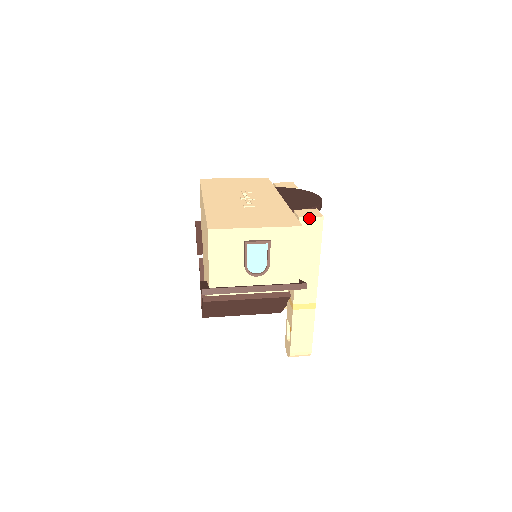
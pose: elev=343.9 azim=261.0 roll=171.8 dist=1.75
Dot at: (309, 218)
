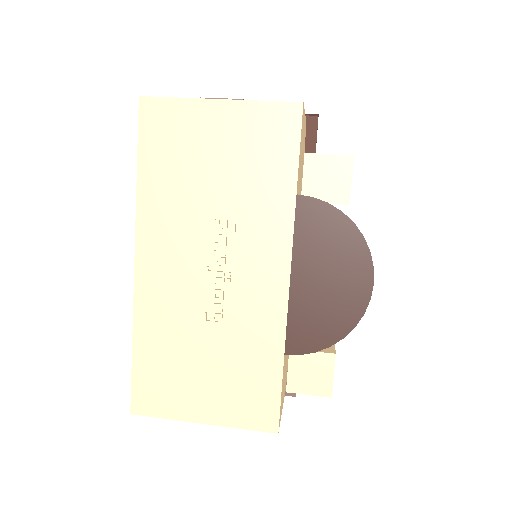
Dot at: (305, 393)
